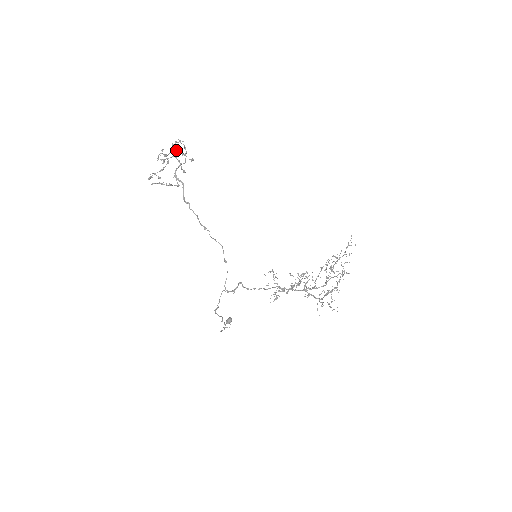
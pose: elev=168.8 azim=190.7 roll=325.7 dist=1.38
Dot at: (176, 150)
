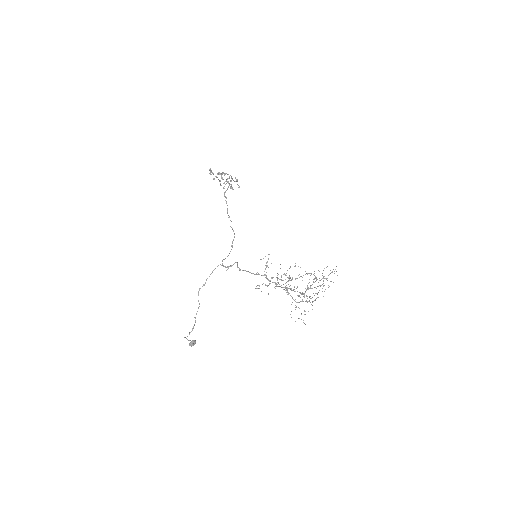
Dot at: (229, 183)
